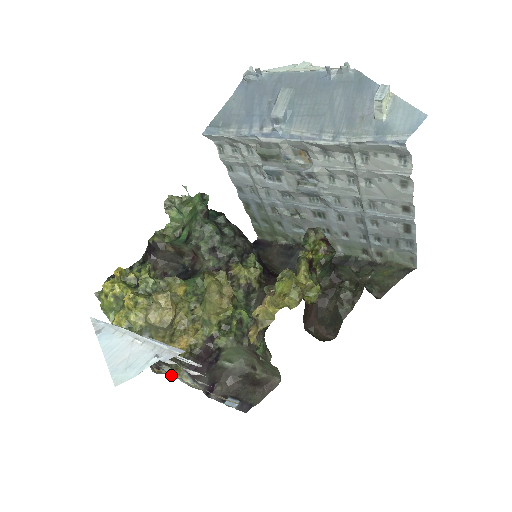
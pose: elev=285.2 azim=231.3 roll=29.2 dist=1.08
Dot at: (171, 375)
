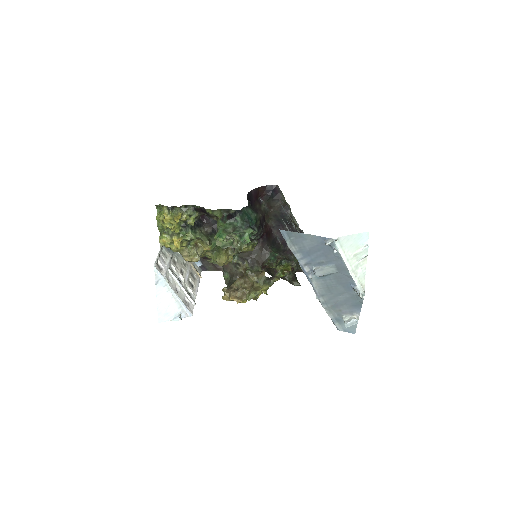
Dot at: occluded
